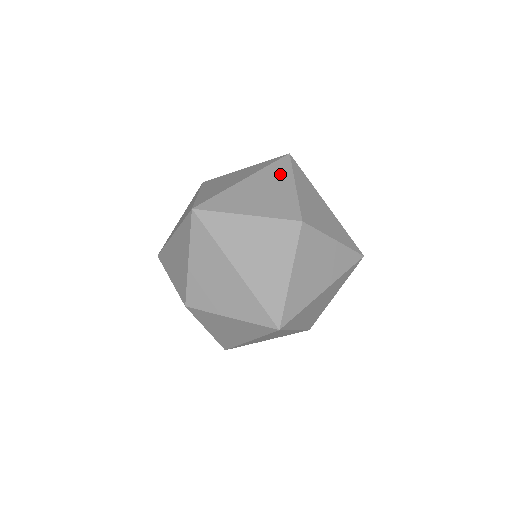
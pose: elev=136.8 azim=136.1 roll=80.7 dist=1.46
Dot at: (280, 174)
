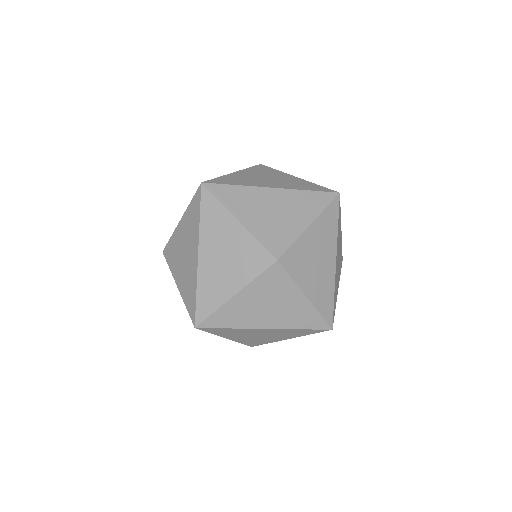
Dot at: occluded
